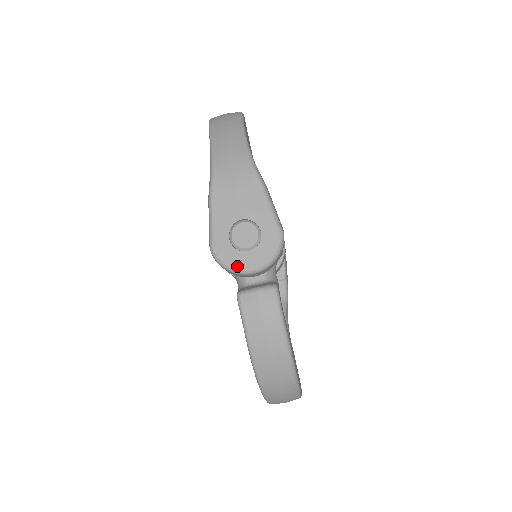
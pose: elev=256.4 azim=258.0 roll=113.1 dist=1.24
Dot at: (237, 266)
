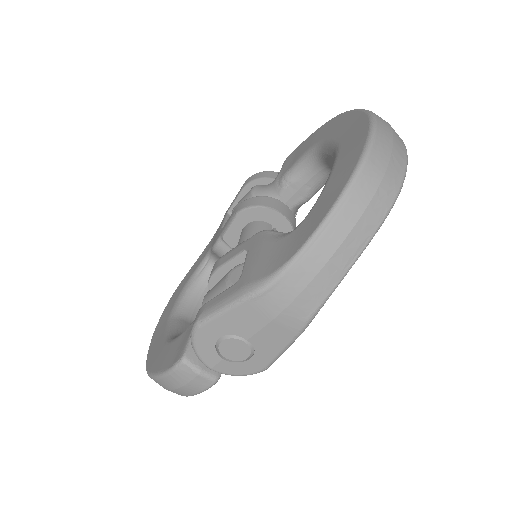
Dot at: (202, 357)
